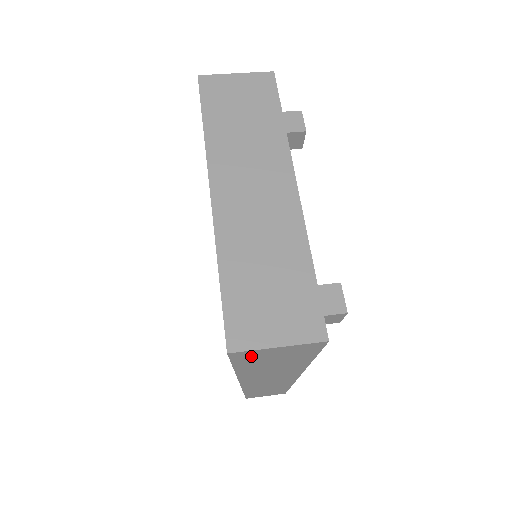
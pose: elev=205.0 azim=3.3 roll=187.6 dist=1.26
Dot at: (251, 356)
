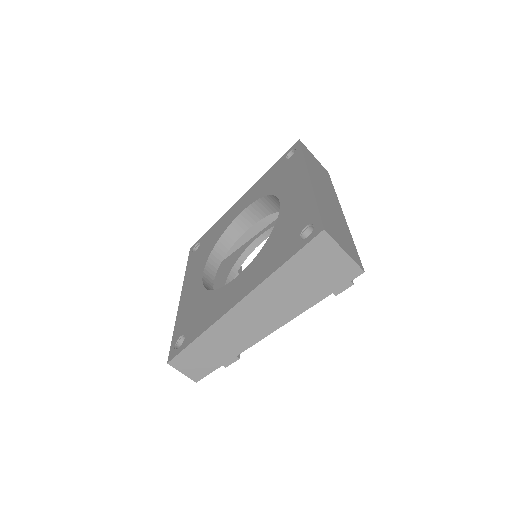
Dot at: (319, 251)
